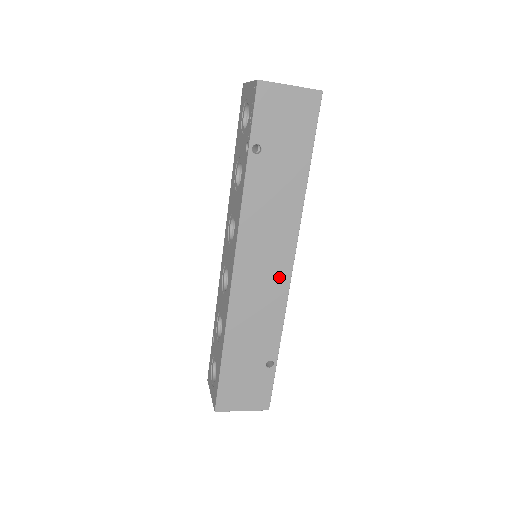
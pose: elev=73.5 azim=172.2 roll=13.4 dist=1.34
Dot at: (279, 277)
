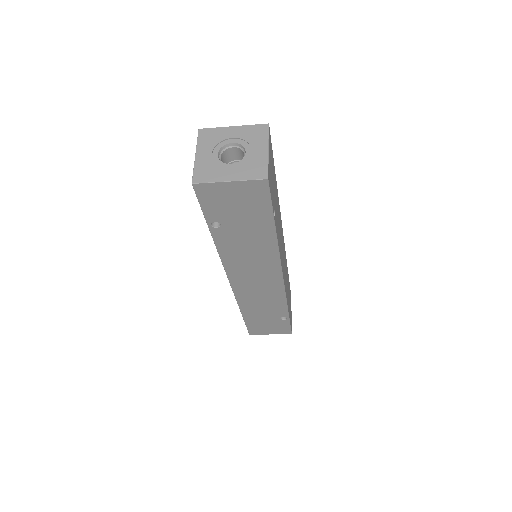
Dot at: (273, 284)
